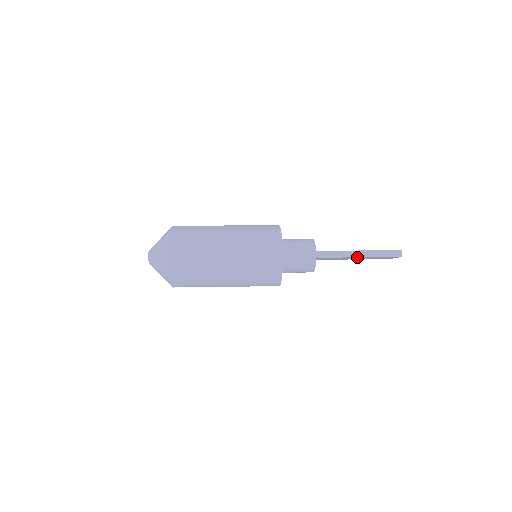
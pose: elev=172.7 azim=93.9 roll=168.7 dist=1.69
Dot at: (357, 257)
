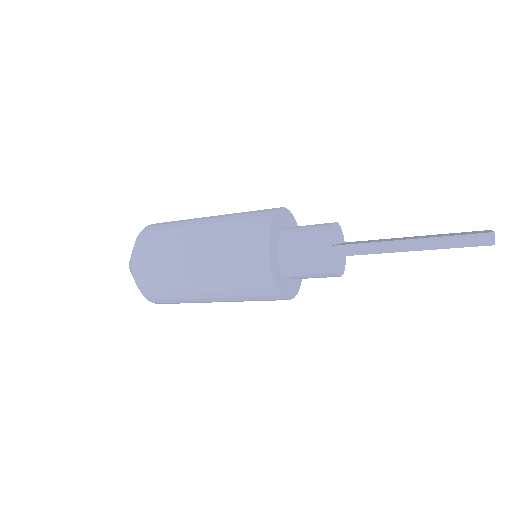
Dot at: (405, 251)
